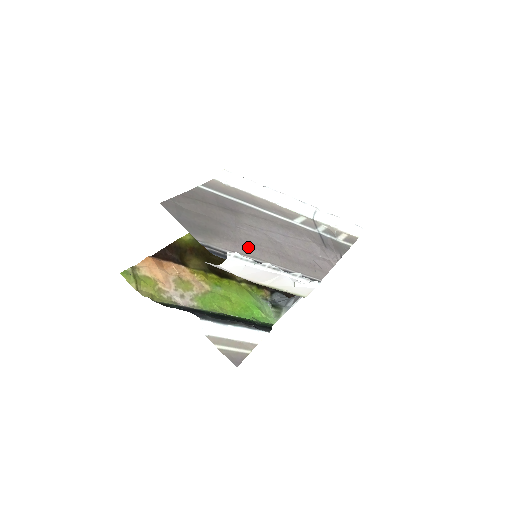
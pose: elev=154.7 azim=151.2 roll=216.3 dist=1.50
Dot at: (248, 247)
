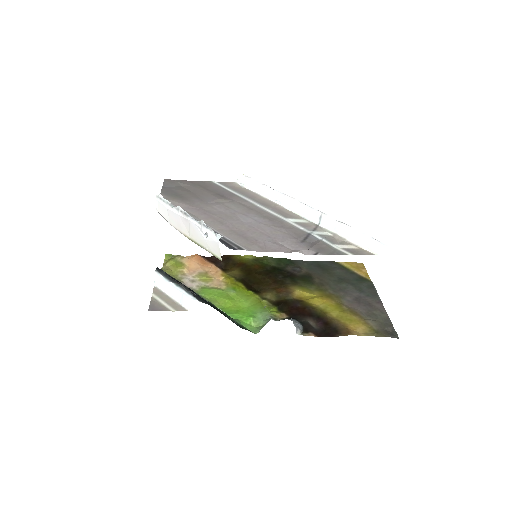
Dot at: (200, 212)
